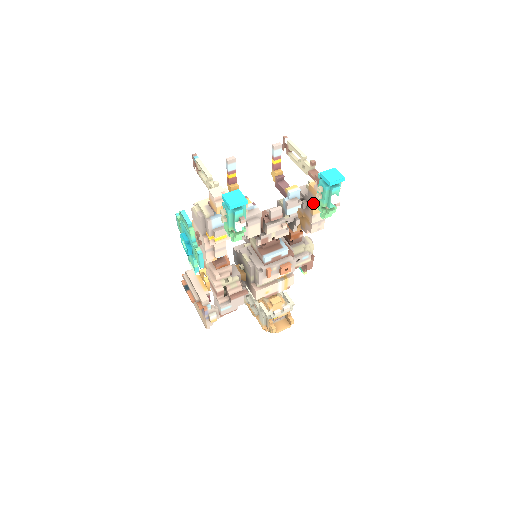
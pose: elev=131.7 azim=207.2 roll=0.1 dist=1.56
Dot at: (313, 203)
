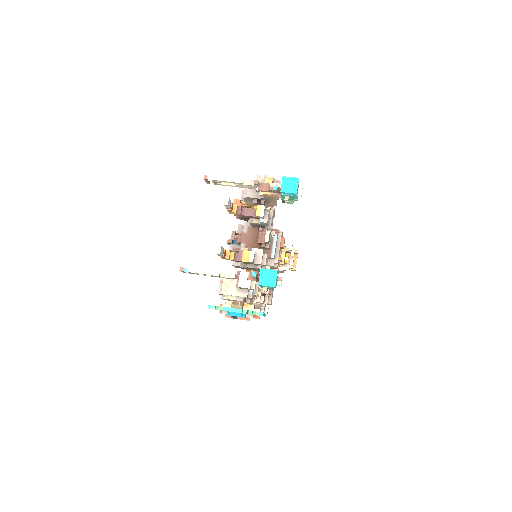
Dot at: (274, 200)
